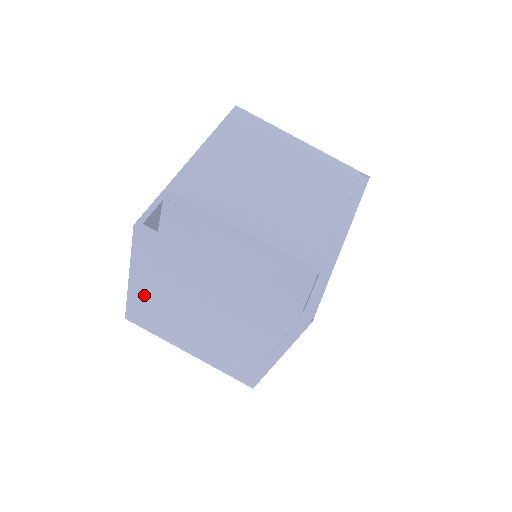
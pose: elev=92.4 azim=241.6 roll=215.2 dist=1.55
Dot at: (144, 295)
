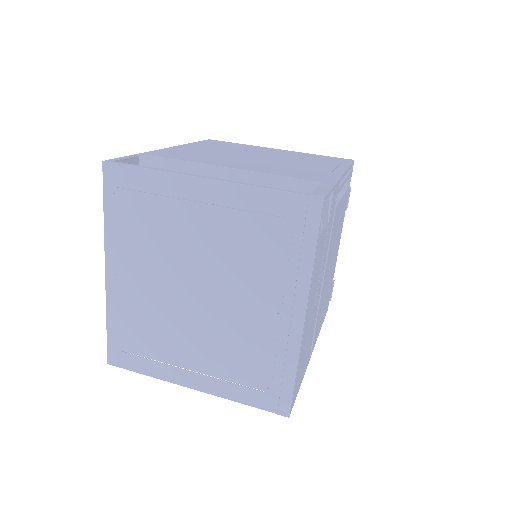
Dot at: (125, 291)
